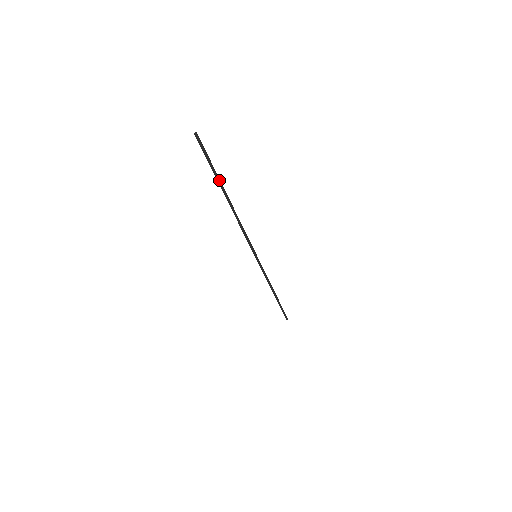
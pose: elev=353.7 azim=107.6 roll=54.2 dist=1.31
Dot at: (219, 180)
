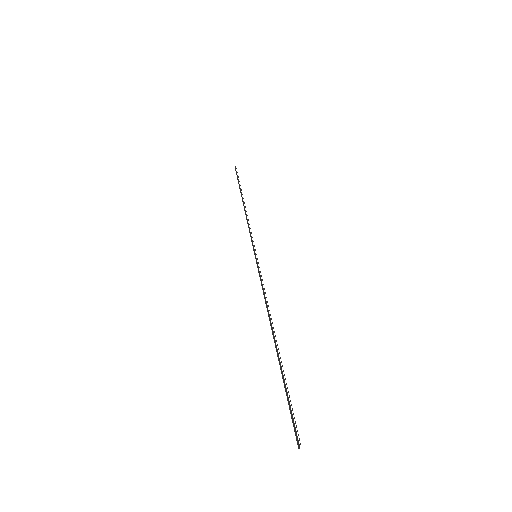
Dot at: (283, 371)
